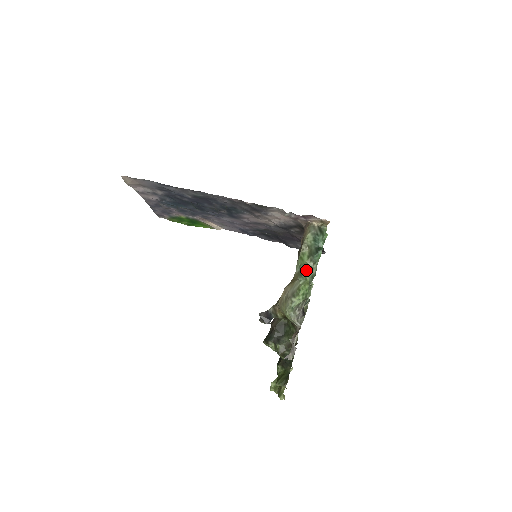
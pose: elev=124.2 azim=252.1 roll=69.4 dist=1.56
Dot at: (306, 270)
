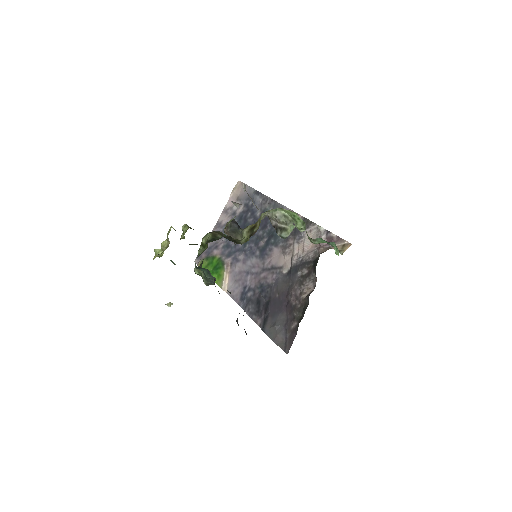
Dot at: (306, 231)
